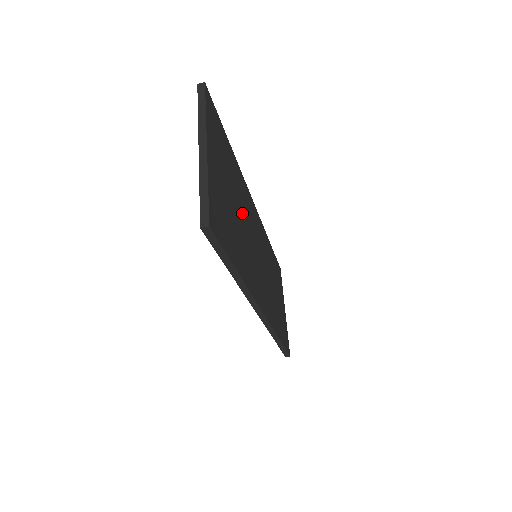
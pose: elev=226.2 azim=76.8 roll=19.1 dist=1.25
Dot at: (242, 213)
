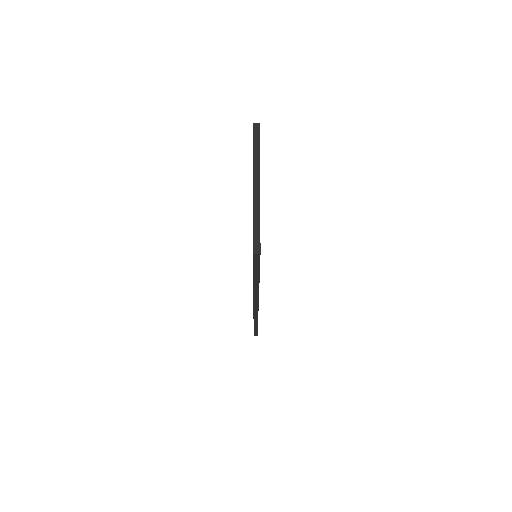
Dot at: occluded
